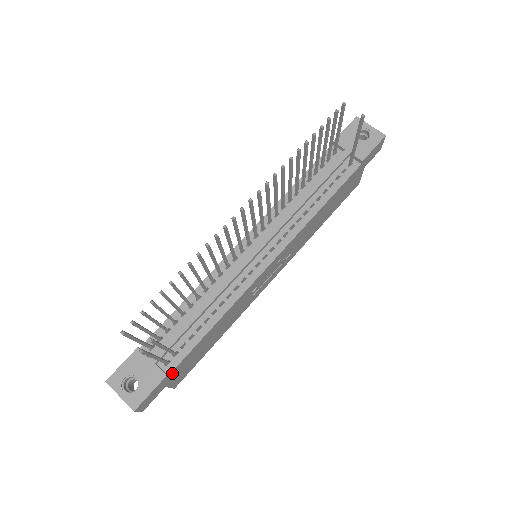
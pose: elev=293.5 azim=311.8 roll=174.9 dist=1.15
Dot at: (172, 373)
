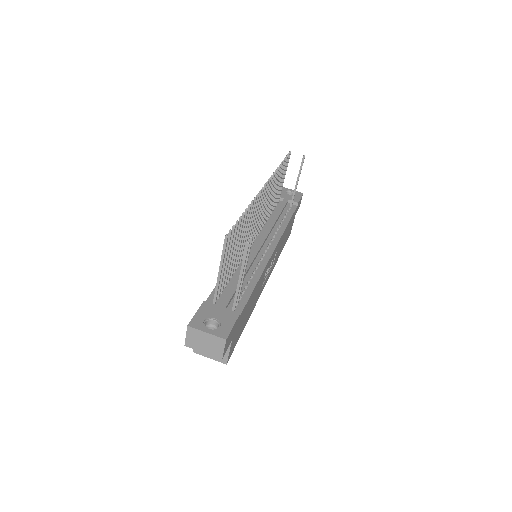
Dot at: (239, 319)
